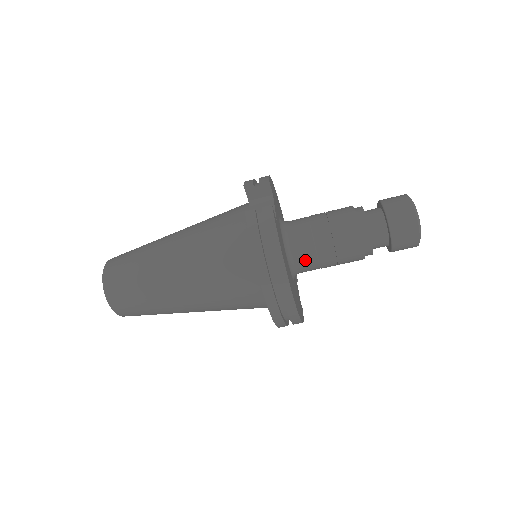
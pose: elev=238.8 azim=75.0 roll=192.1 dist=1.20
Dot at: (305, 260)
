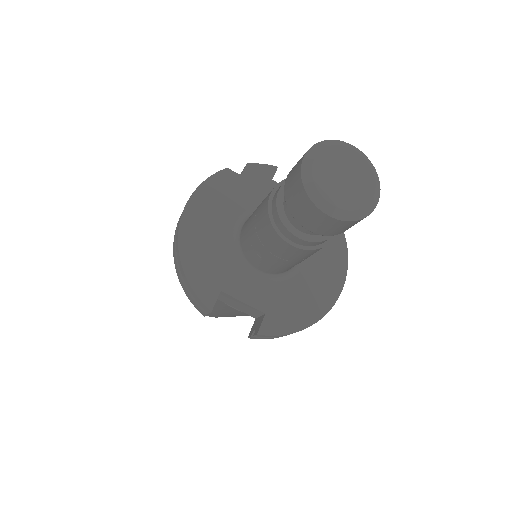
Dot at: occluded
